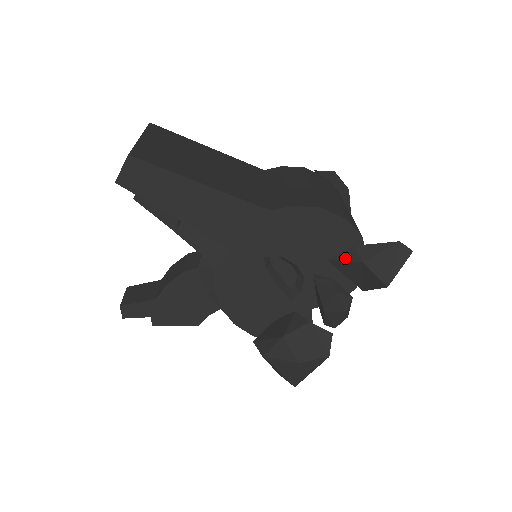
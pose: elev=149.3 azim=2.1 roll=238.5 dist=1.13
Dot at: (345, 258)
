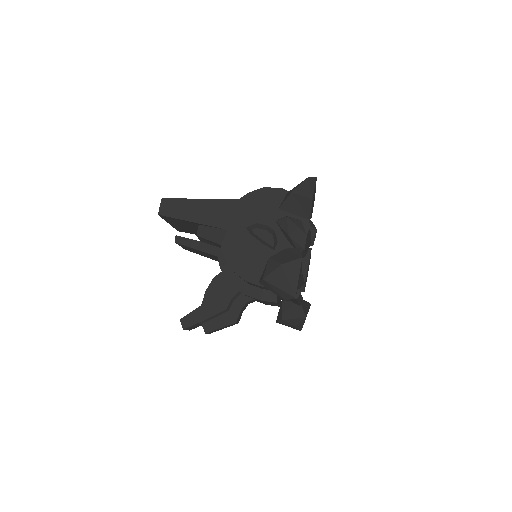
Dot at: (285, 200)
